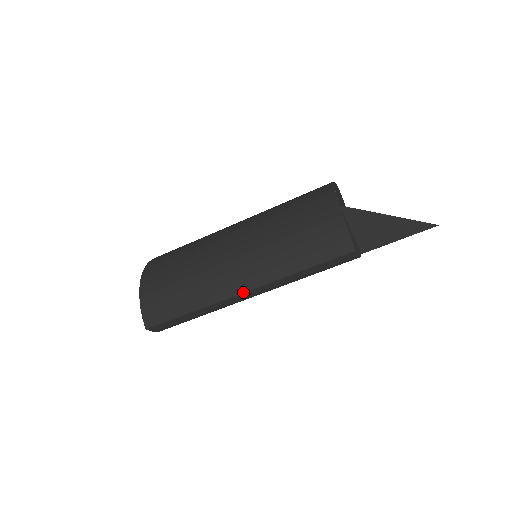
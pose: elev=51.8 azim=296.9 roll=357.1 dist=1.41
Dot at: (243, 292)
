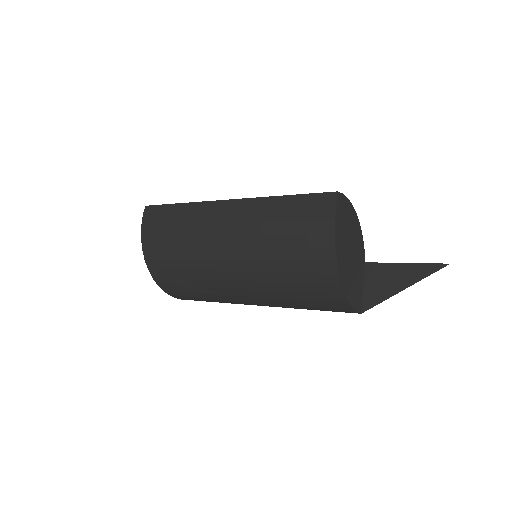
Dot at: occluded
